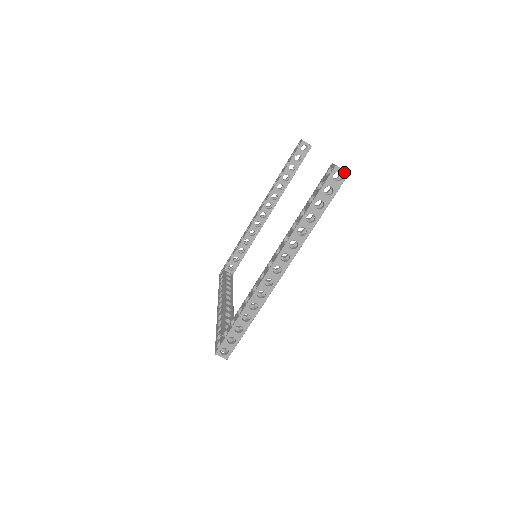
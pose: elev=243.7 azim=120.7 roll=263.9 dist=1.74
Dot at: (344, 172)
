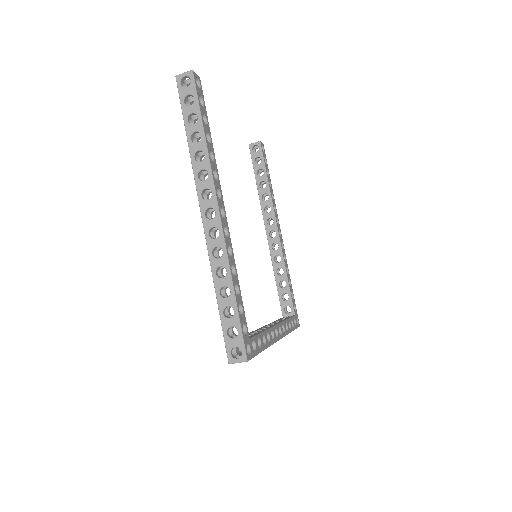
Dot at: (187, 73)
